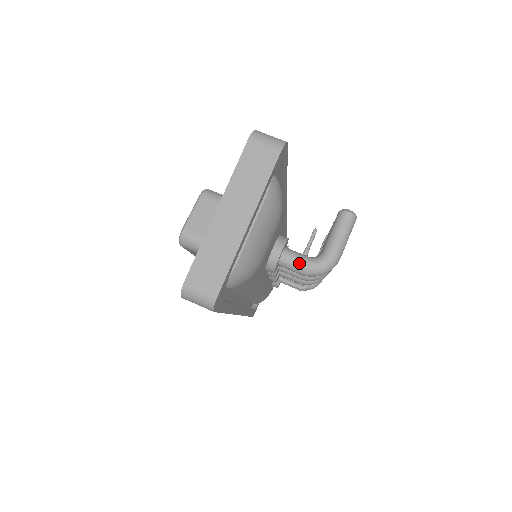
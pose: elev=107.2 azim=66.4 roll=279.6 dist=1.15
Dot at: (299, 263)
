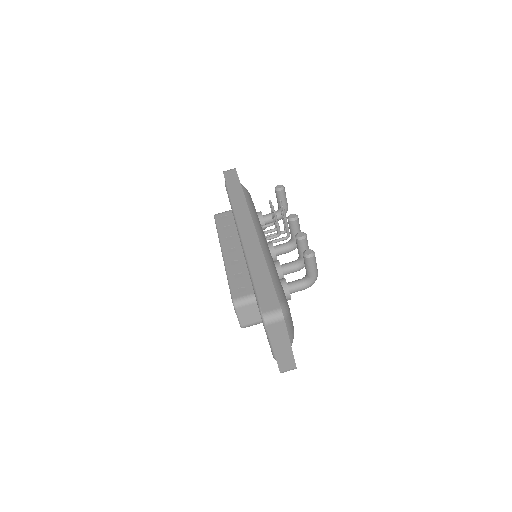
Dot at: (300, 290)
